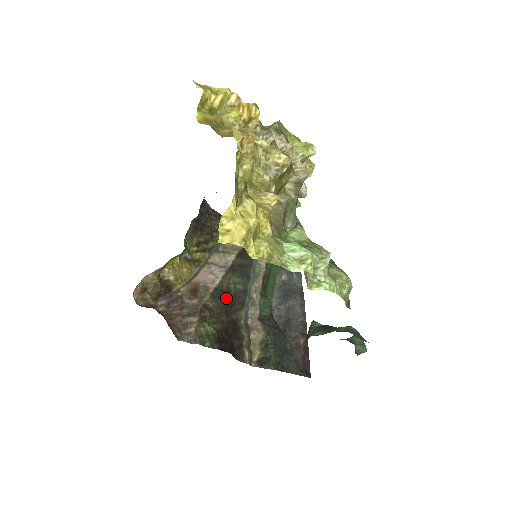
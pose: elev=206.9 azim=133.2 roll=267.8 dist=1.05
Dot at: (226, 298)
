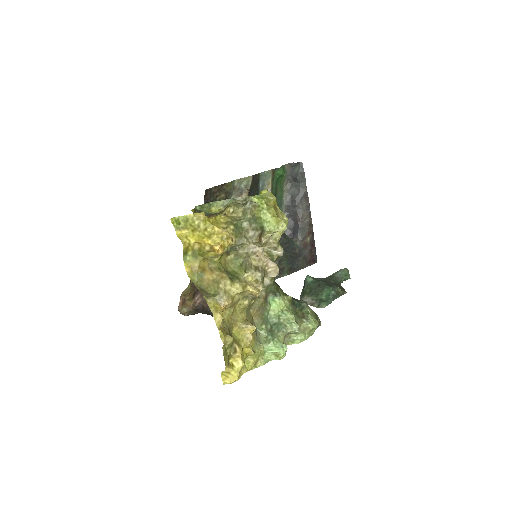
Dot at: occluded
